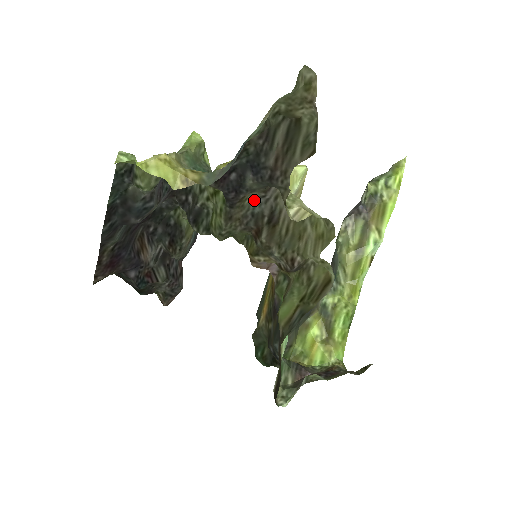
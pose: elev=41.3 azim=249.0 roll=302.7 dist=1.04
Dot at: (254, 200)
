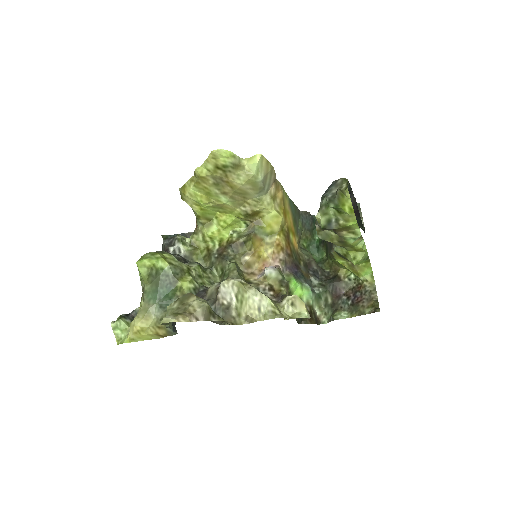
Dot at: (217, 283)
